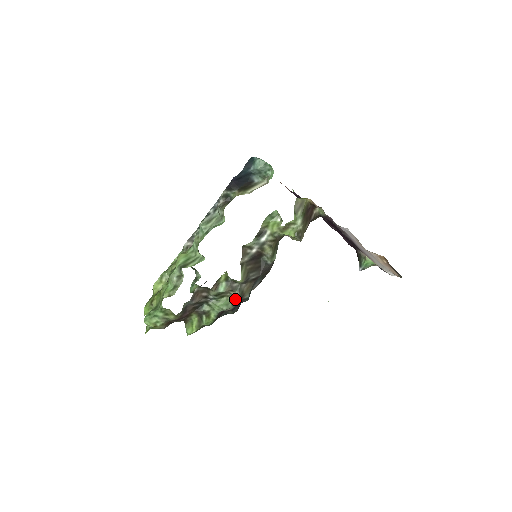
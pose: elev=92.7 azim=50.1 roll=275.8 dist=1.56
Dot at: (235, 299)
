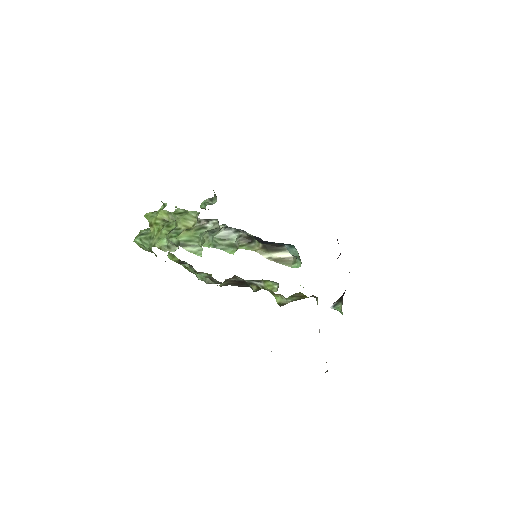
Dot at: (209, 283)
